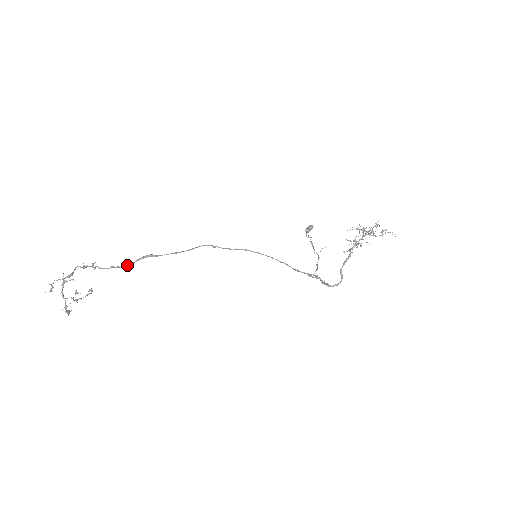
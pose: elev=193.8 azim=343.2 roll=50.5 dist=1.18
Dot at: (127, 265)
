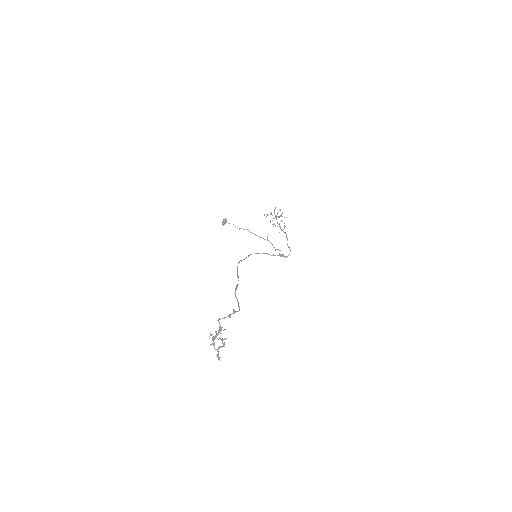
Dot at: occluded
